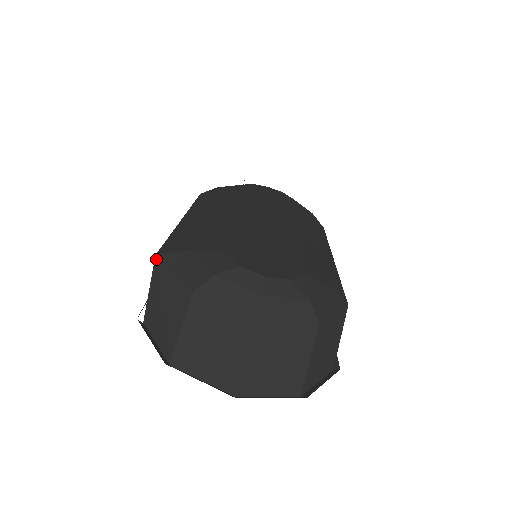
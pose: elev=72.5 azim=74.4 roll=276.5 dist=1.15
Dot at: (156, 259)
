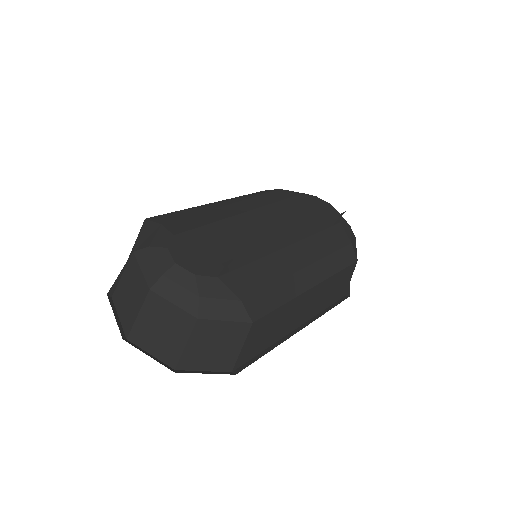
Dot at: (144, 222)
